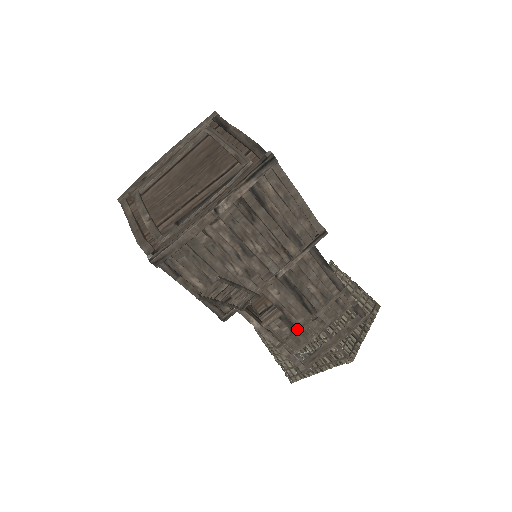
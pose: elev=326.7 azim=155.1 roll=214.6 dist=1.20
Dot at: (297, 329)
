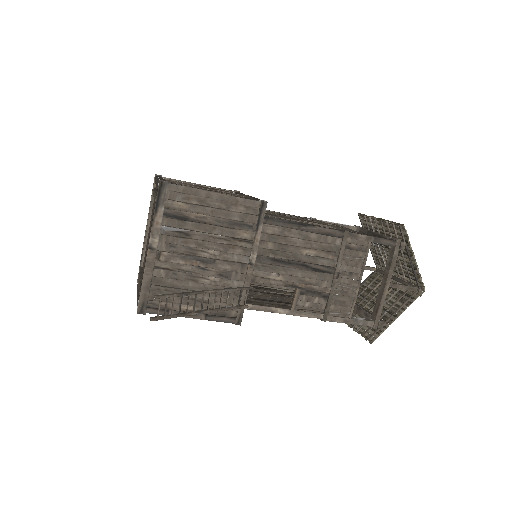
Dot at: (329, 294)
